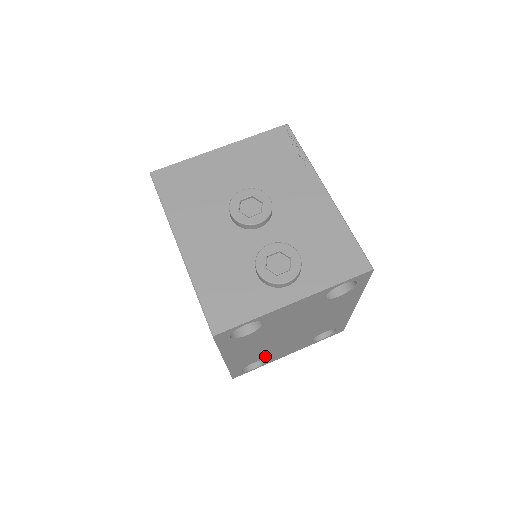
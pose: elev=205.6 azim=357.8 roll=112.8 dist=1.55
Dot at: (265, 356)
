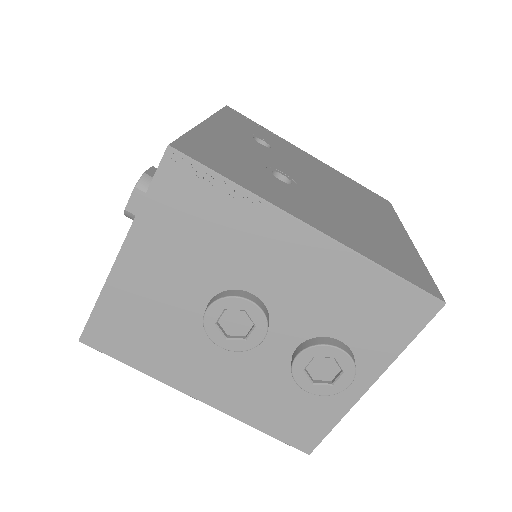
Dot at: occluded
